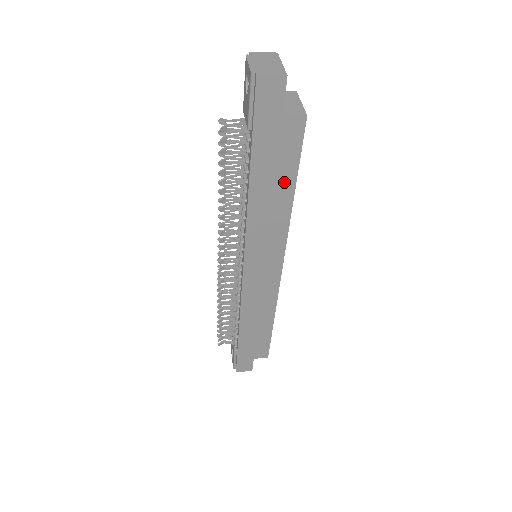
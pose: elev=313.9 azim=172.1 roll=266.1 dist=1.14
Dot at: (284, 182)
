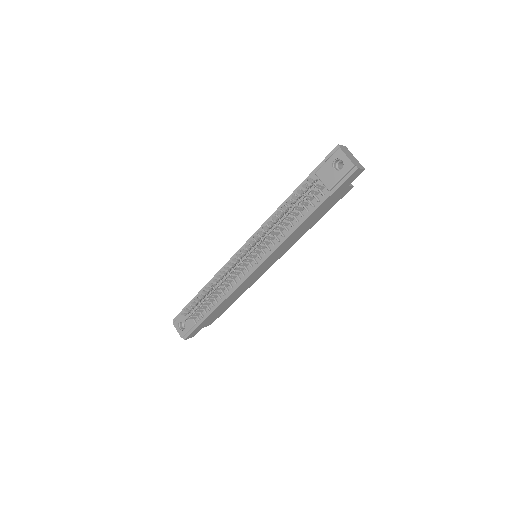
Dot at: (318, 217)
